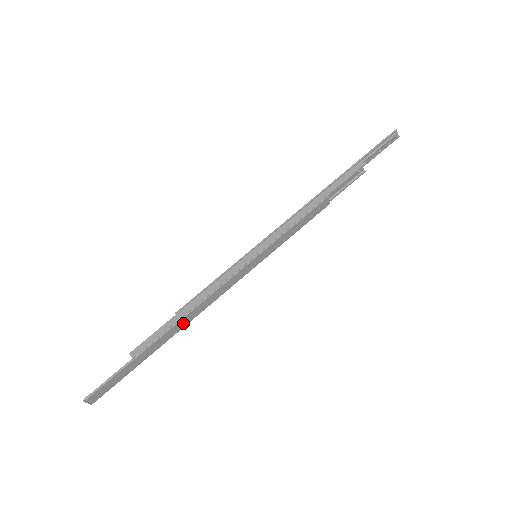
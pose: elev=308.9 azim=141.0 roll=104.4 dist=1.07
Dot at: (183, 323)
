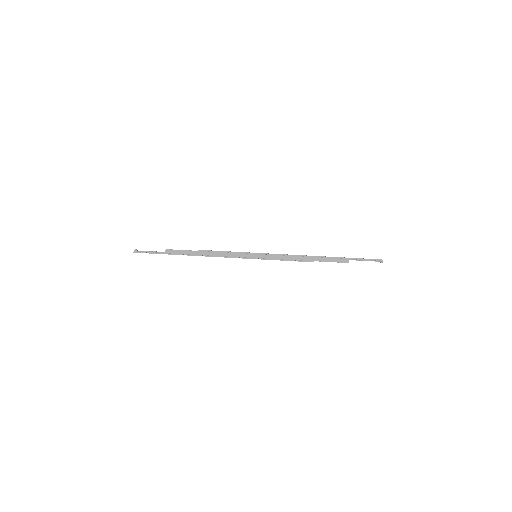
Dot at: occluded
